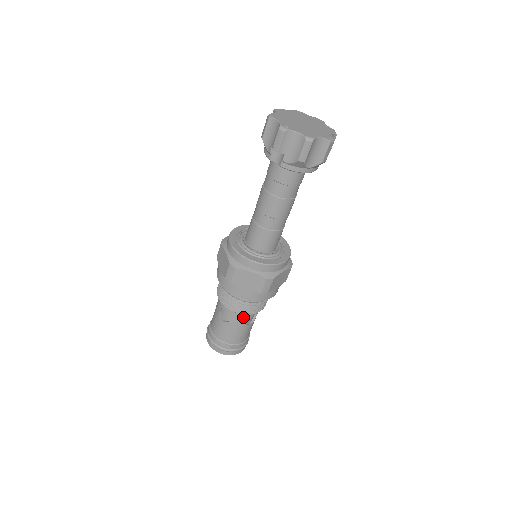
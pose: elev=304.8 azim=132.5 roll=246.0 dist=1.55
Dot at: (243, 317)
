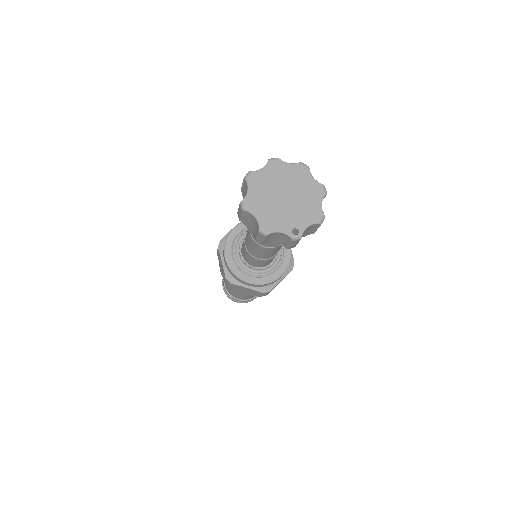
Dot at: occluded
